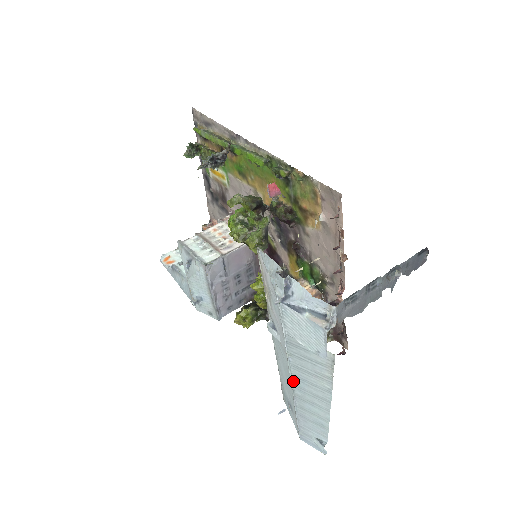
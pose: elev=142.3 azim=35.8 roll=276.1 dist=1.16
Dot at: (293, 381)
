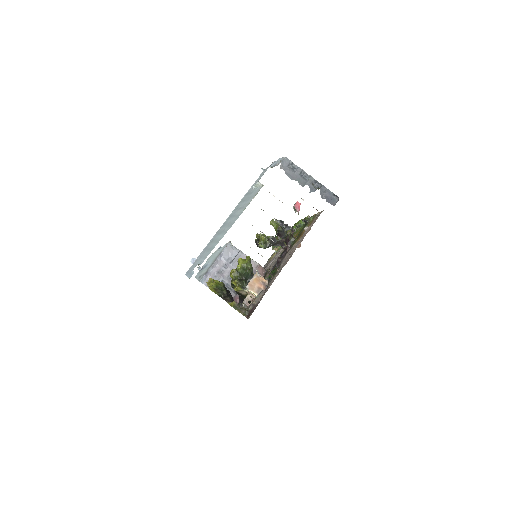
Dot at: (226, 221)
